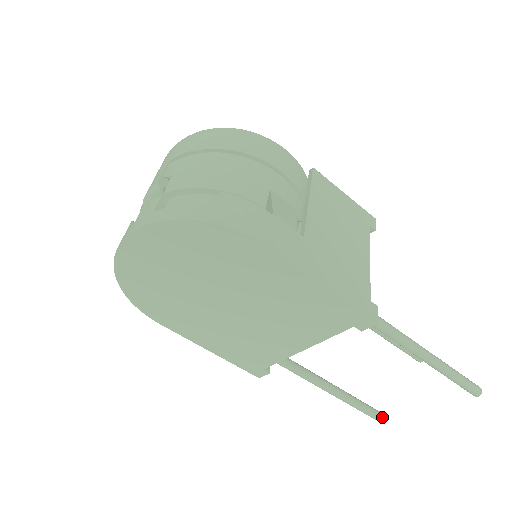
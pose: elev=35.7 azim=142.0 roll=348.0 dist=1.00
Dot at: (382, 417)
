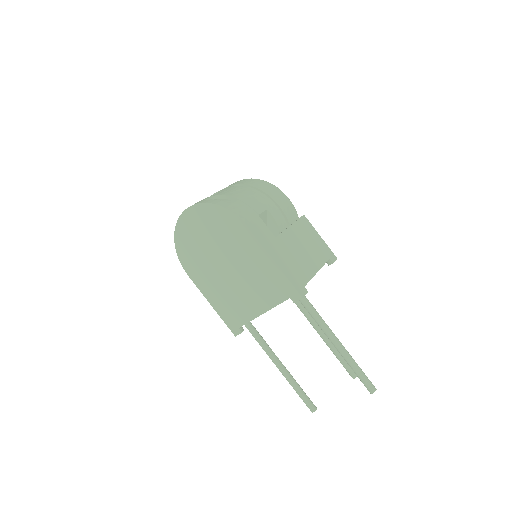
Dot at: (314, 407)
